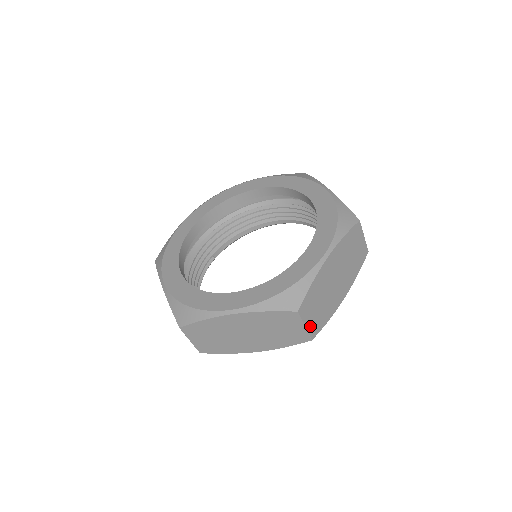
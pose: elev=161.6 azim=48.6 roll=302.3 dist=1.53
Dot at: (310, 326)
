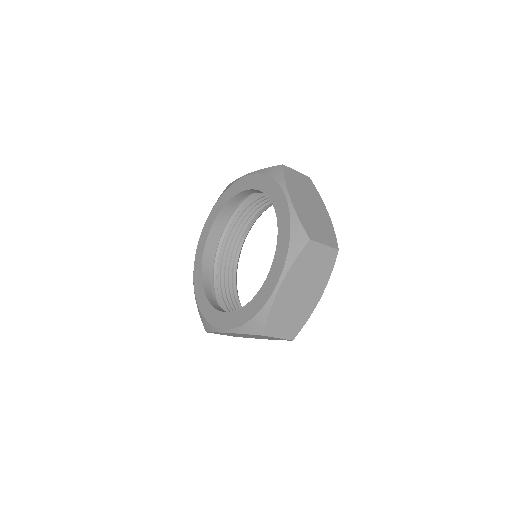
Dot at: (285, 335)
